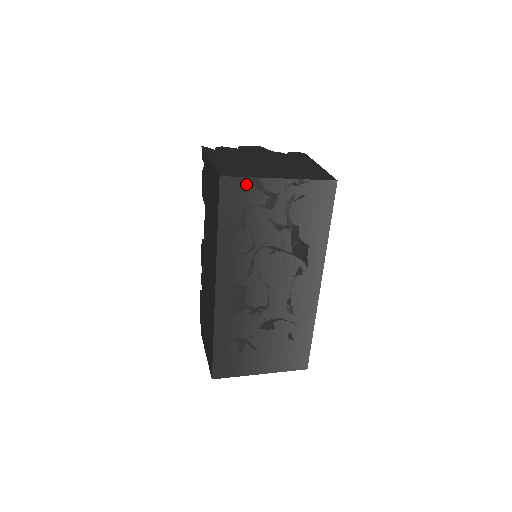
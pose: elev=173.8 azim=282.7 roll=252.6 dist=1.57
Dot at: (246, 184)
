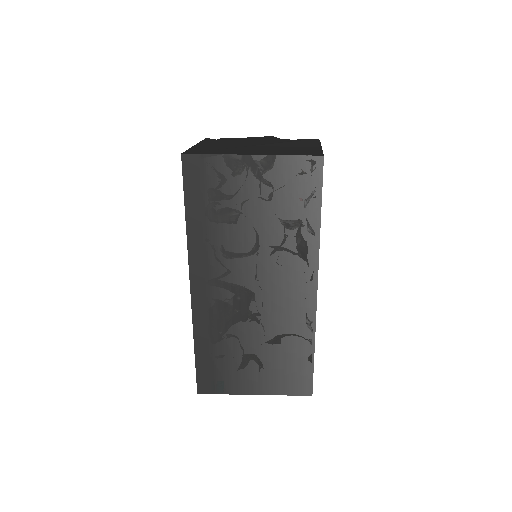
Dot at: (212, 162)
